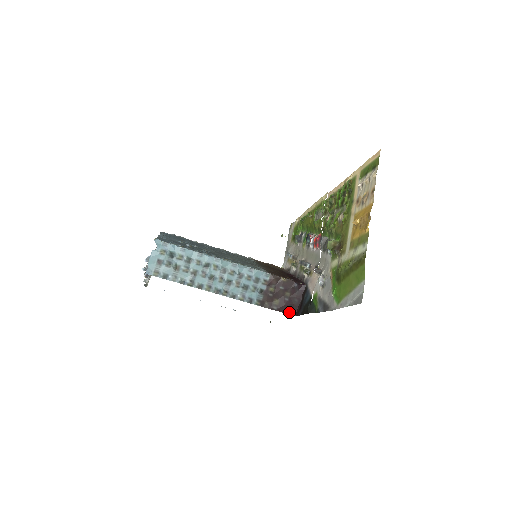
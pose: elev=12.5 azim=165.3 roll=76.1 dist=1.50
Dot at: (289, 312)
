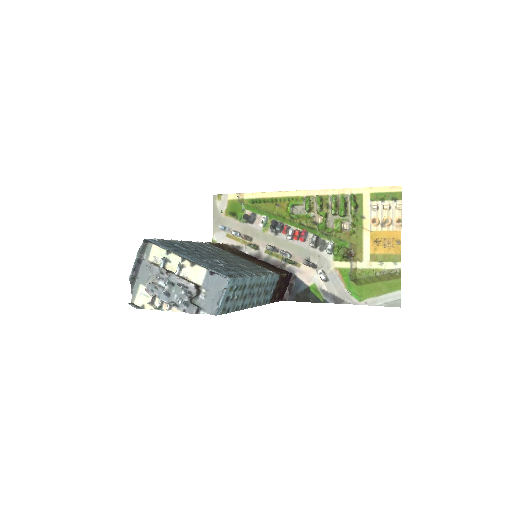
Dot at: (280, 299)
